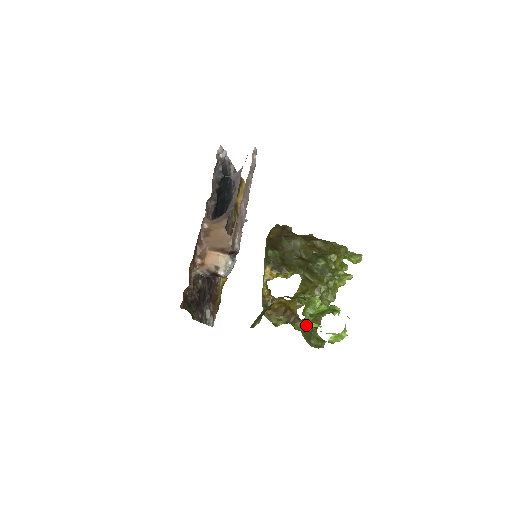
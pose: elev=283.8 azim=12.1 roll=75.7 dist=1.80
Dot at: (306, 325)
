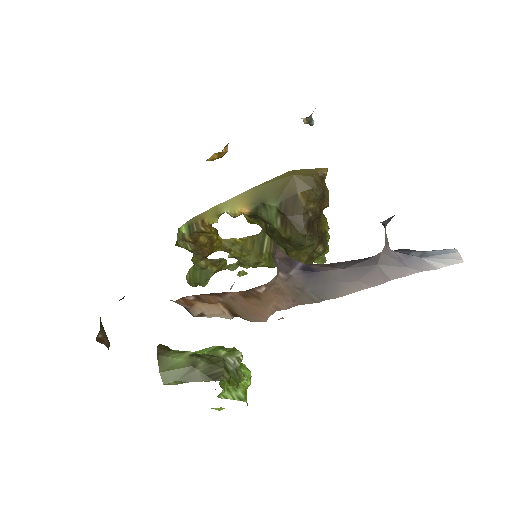
Dot at: (206, 269)
